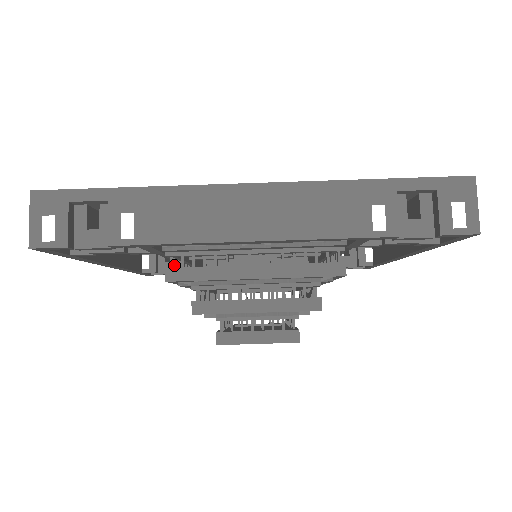
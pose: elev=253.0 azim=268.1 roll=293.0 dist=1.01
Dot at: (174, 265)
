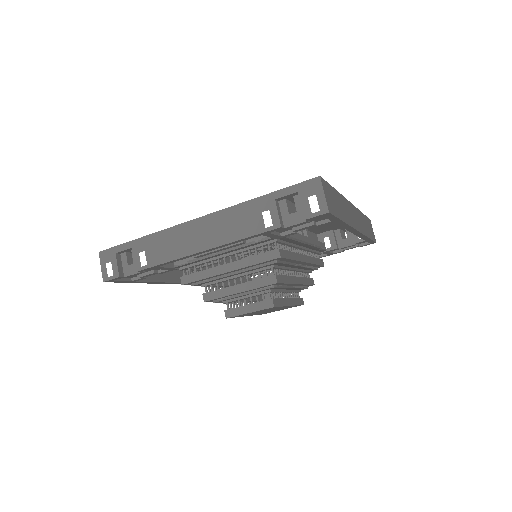
Dot at: (188, 274)
